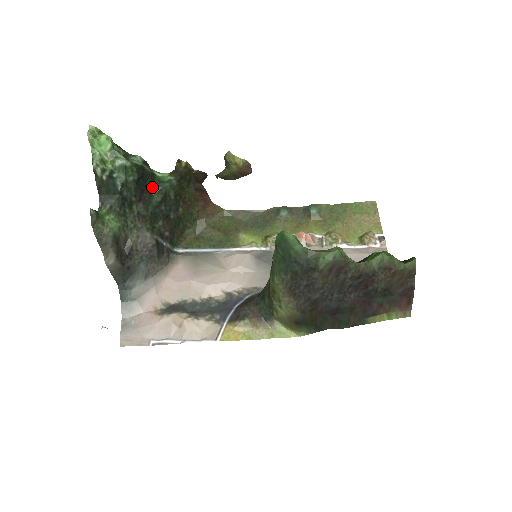
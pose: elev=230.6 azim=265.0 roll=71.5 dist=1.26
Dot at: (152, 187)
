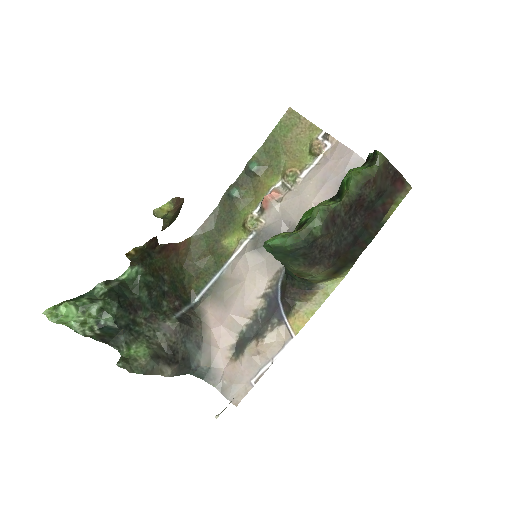
Dot at: (132, 292)
